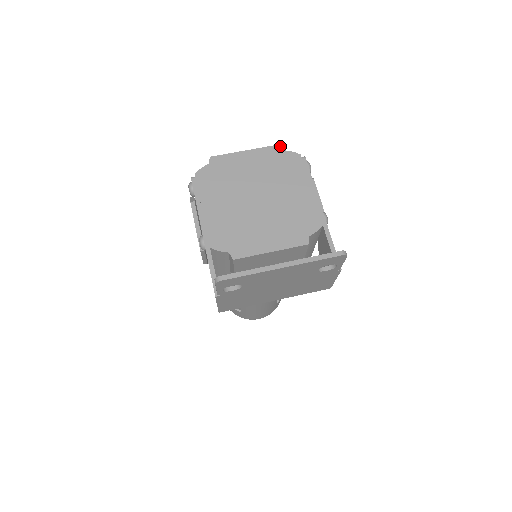
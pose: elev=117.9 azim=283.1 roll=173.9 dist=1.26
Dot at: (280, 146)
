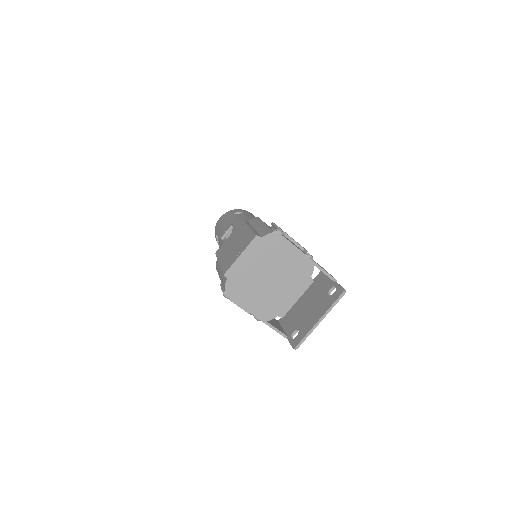
Dot at: (258, 236)
